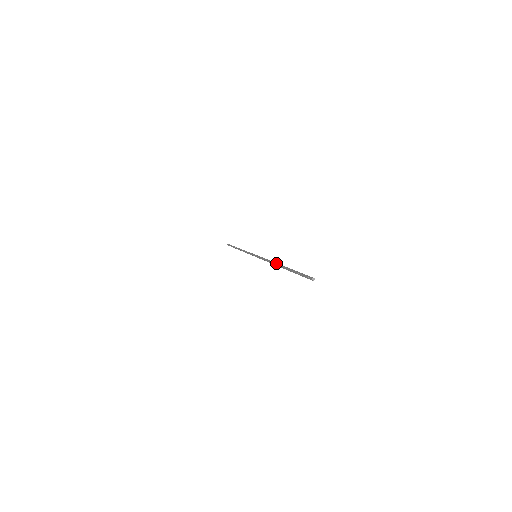
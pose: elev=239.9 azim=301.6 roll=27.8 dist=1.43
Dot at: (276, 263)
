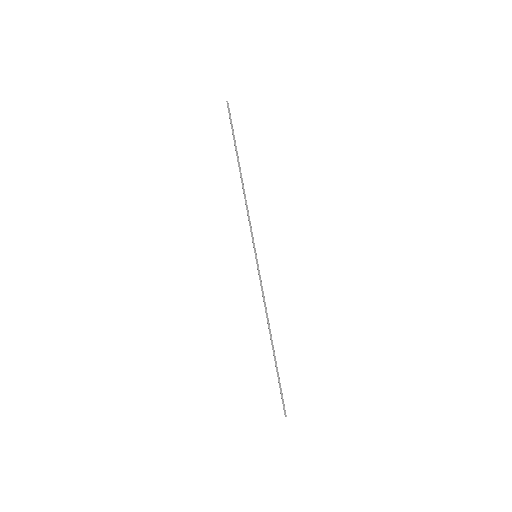
Dot at: occluded
